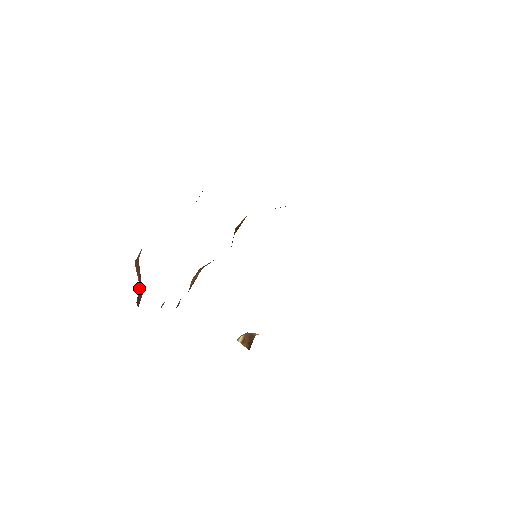
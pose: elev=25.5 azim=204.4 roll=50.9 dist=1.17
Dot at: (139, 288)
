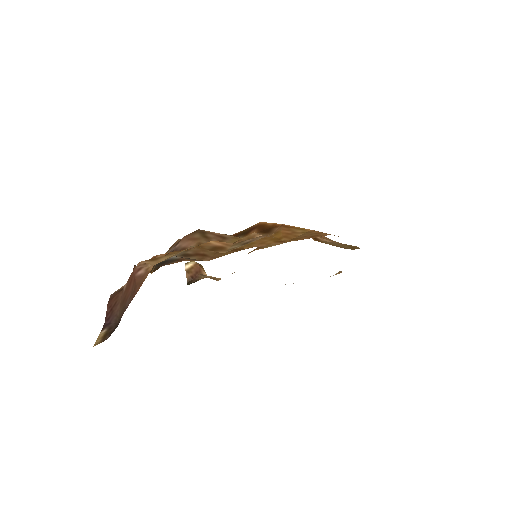
Dot at: (120, 294)
